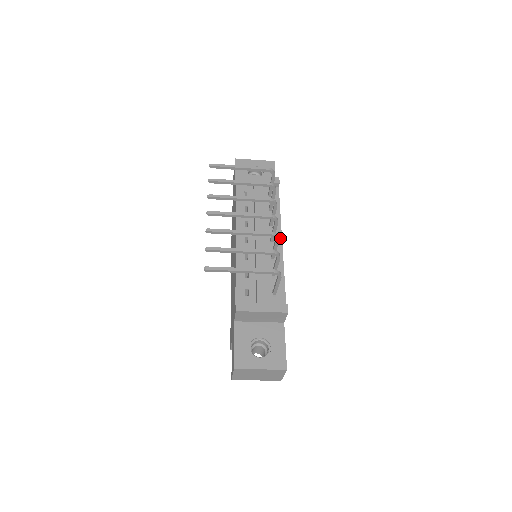
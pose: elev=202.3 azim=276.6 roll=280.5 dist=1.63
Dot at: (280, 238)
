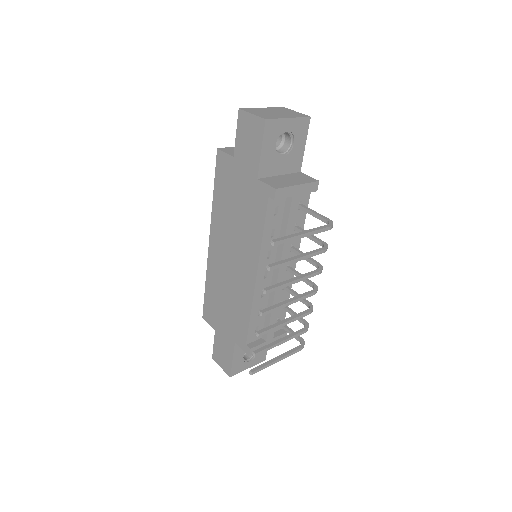
Dot at: occluded
